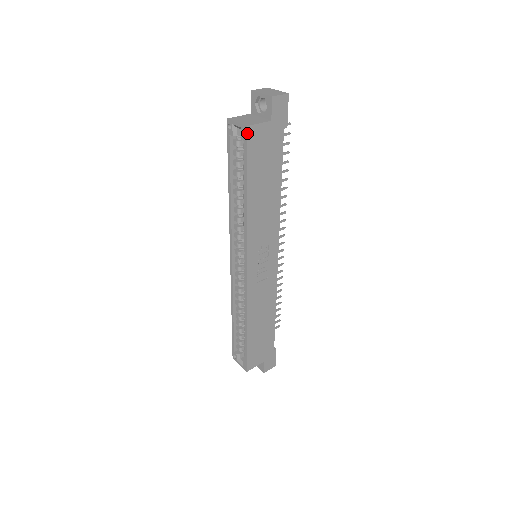
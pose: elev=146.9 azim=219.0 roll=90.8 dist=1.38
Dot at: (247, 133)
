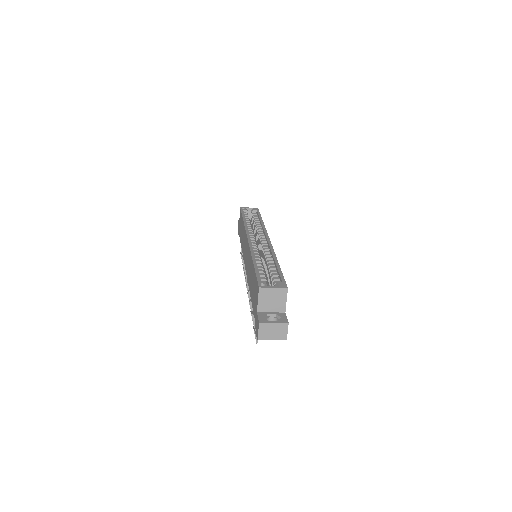
Dot at: (258, 209)
